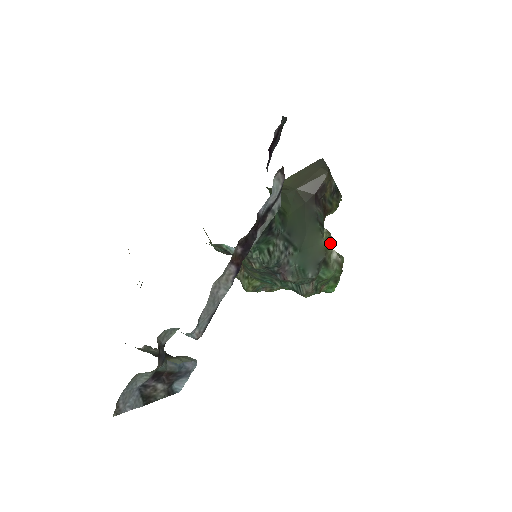
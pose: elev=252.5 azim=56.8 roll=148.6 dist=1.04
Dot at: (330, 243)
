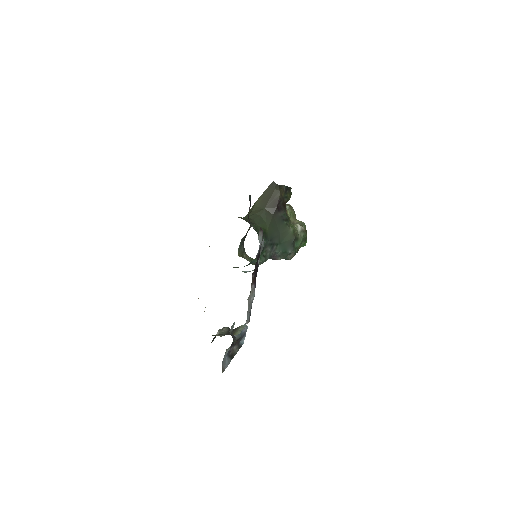
Dot at: (294, 215)
